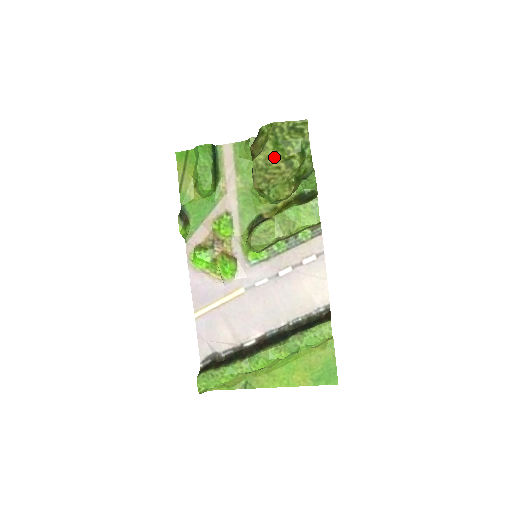
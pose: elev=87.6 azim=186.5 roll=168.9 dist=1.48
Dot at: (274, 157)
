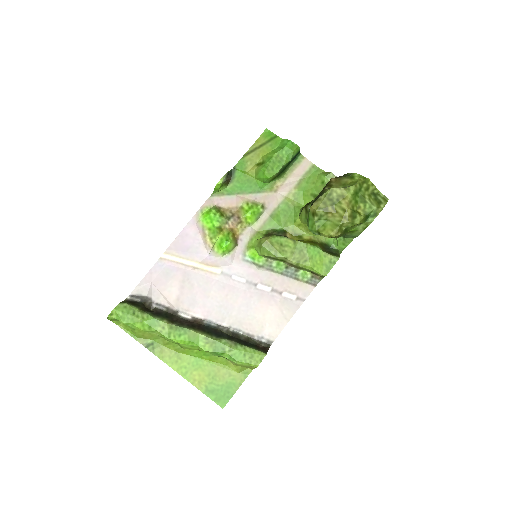
Dot at: (348, 200)
